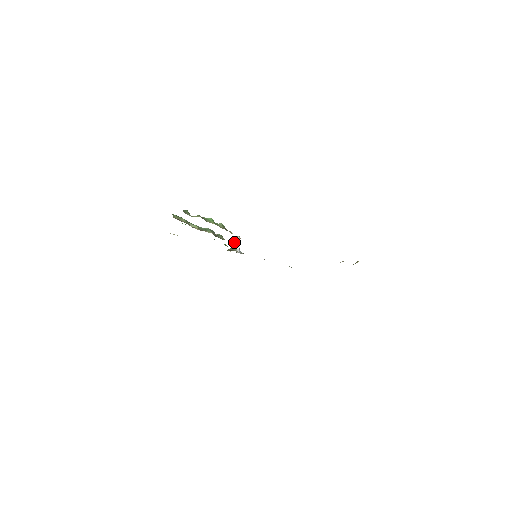
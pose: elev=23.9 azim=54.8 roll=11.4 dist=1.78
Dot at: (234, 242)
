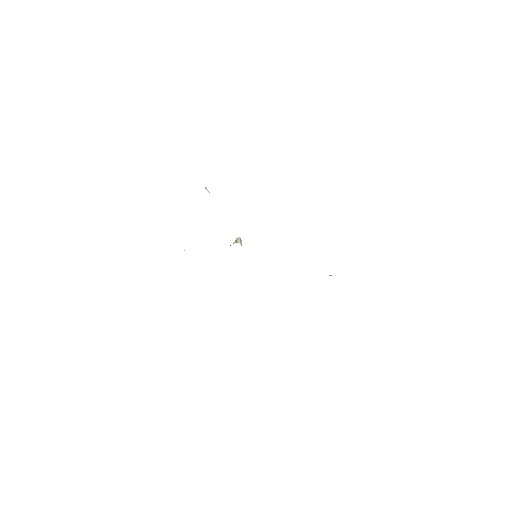
Dot at: (235, 240)
